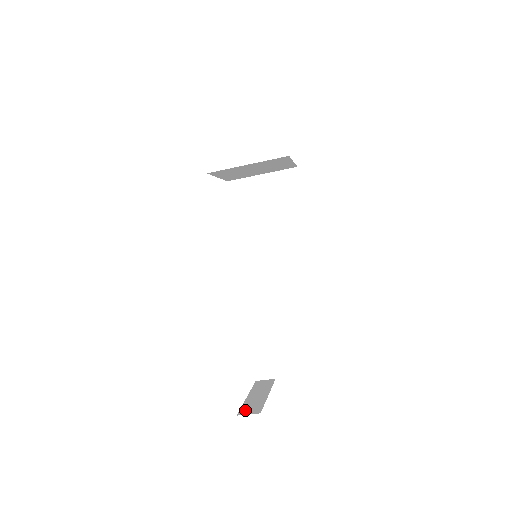
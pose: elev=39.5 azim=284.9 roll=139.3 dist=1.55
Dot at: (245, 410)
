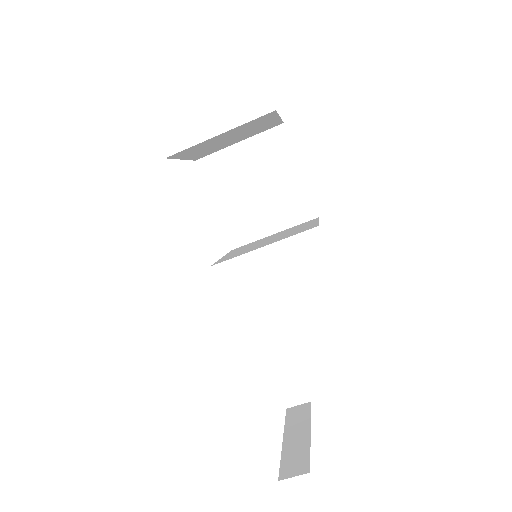
Dot at: (287, 468)
